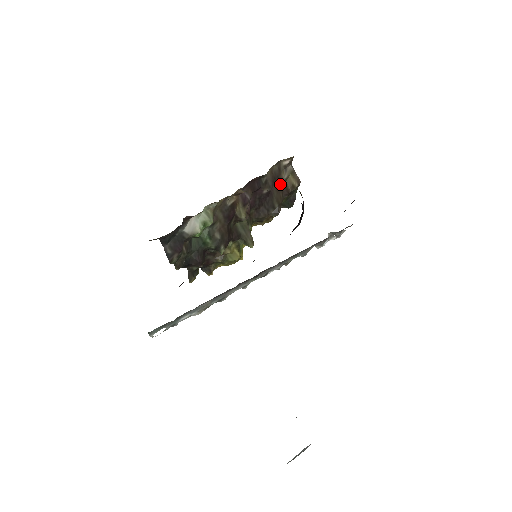
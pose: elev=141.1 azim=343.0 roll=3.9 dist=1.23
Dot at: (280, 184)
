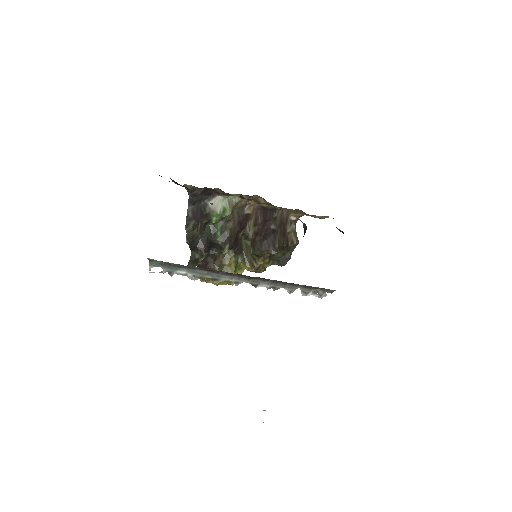
Dot at: (284, 232)
